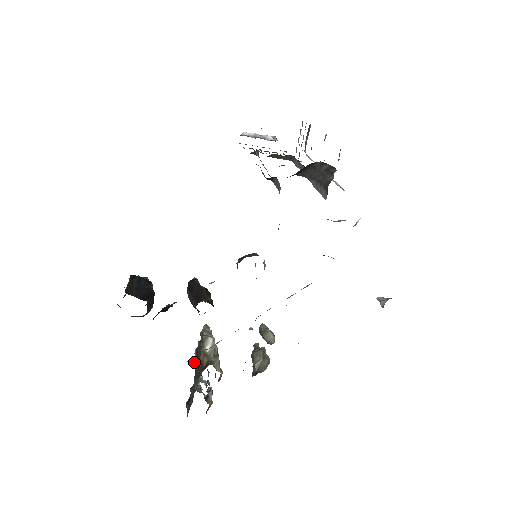
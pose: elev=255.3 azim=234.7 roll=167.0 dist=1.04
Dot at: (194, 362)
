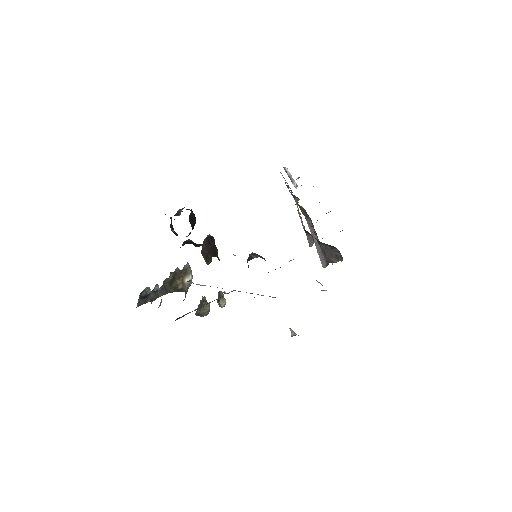
Dot at: (167, 279)
